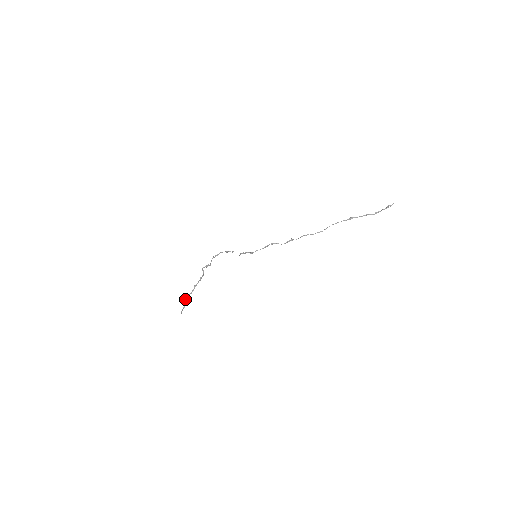
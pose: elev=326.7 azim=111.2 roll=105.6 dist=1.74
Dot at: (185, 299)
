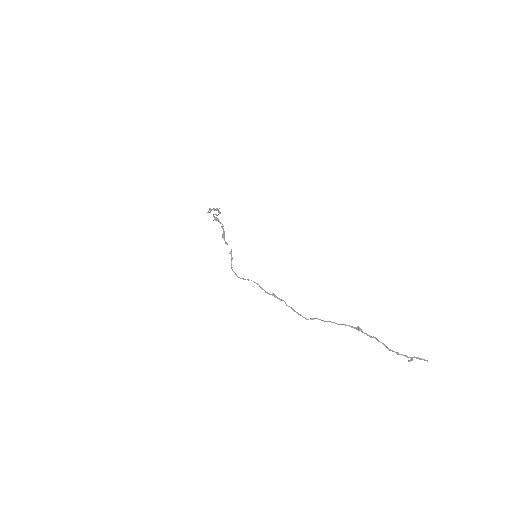
Dot at: (209, 209)
